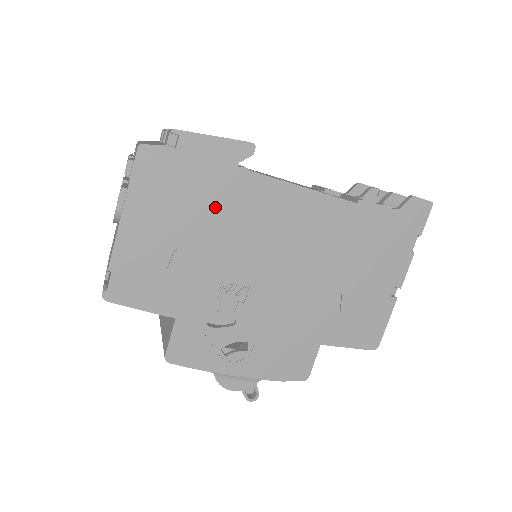
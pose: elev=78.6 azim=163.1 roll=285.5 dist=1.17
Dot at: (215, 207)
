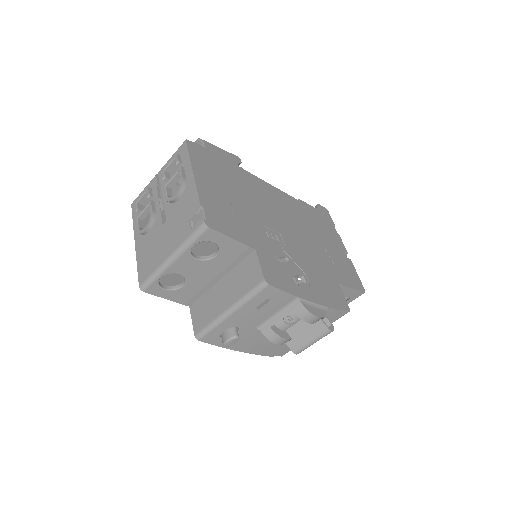
Dot at: (239, 184)
